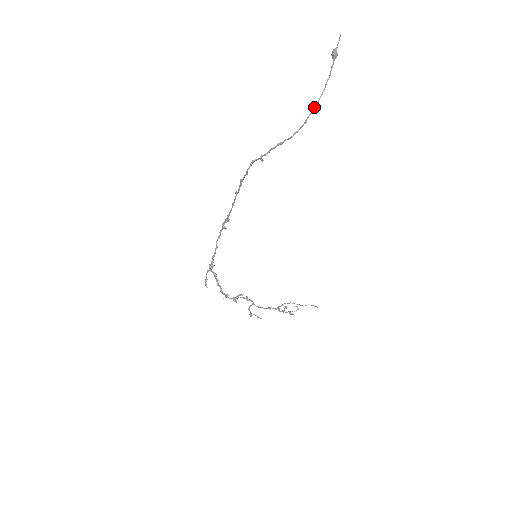
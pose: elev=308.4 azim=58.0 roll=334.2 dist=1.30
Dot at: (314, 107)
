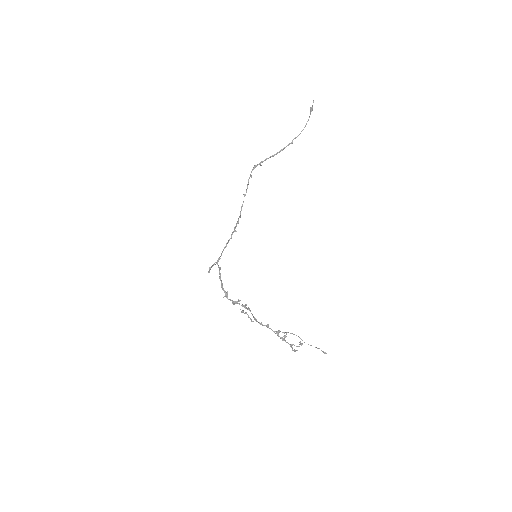
Dot at: (298, 135)
